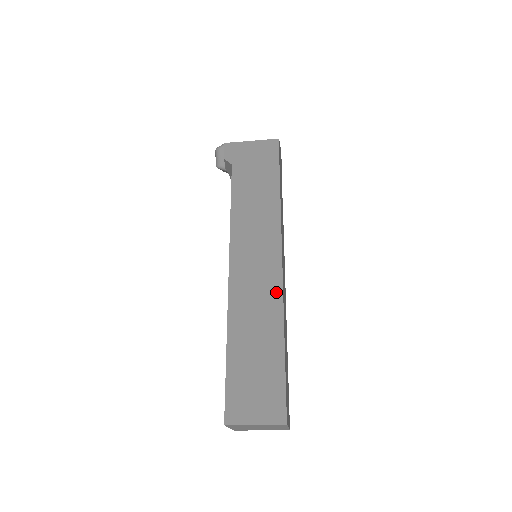
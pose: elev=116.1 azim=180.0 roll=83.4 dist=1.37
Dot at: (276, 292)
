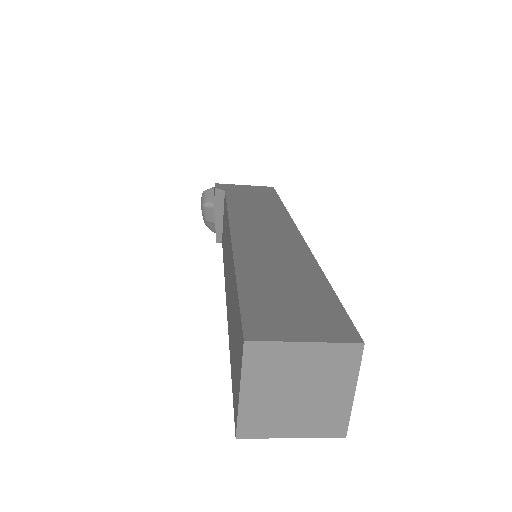
Dot at: (300, 247)
